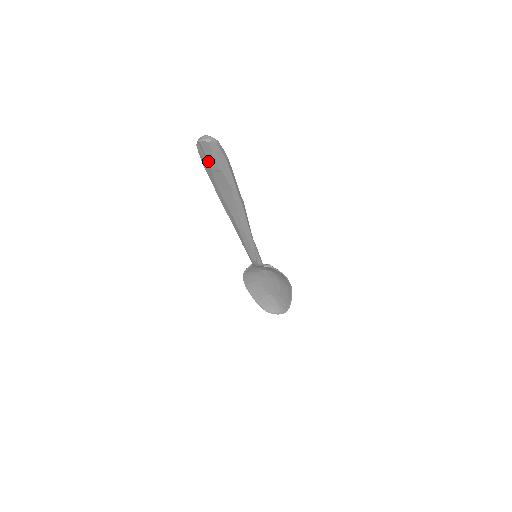
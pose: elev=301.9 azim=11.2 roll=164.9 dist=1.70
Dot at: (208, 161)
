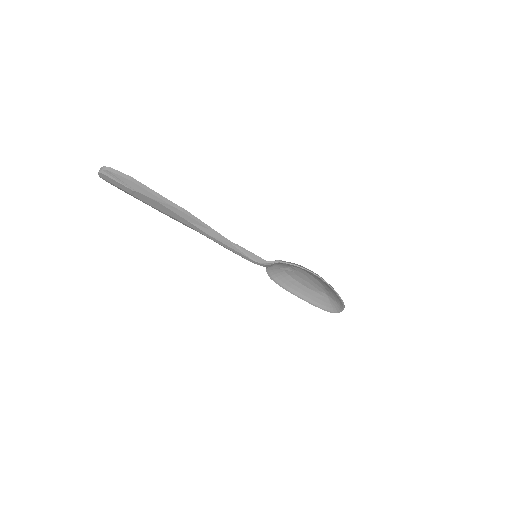
Dot at: (120, 188)
